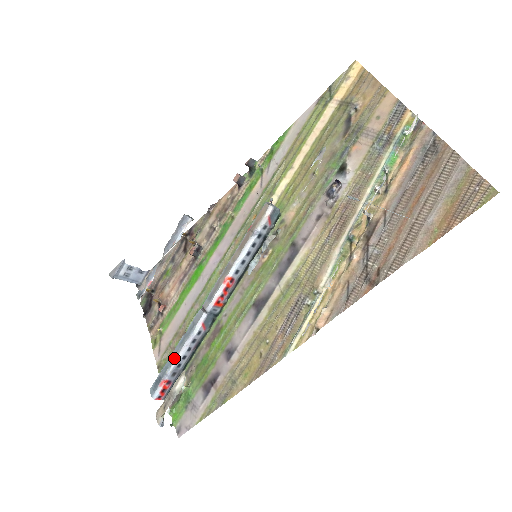
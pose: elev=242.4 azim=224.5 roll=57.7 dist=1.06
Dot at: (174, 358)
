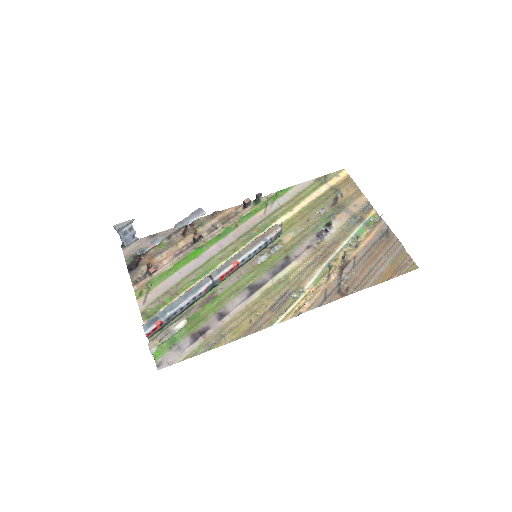
Dot at: (175, 306)
